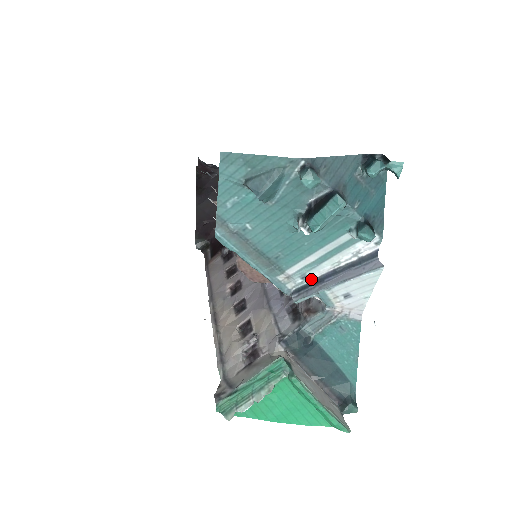
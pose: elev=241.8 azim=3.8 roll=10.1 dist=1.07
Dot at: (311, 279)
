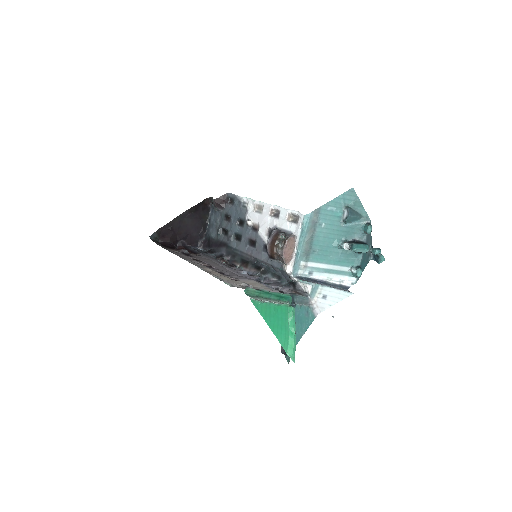
Dot at: (312, 277)
